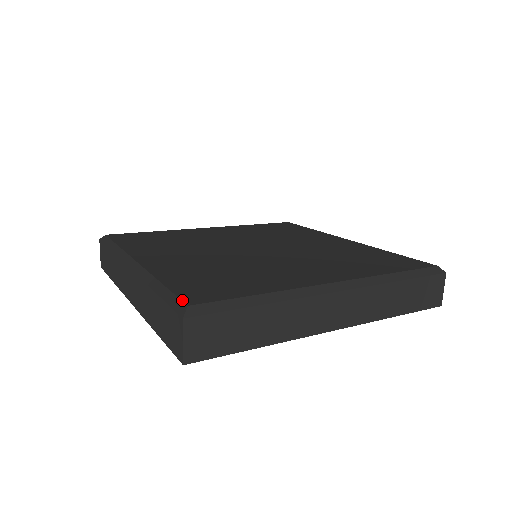
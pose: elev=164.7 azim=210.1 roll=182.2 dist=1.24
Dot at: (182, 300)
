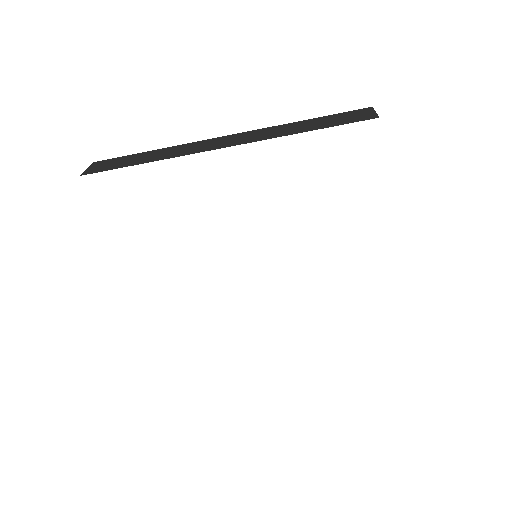
Dot at: occluded
